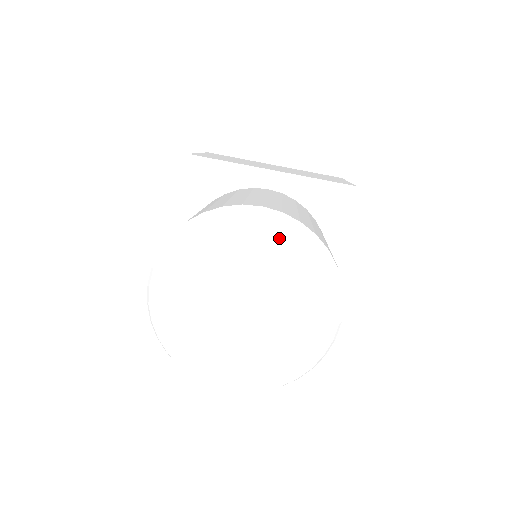
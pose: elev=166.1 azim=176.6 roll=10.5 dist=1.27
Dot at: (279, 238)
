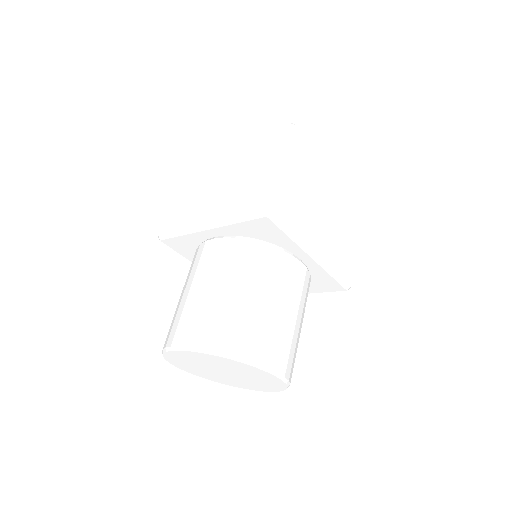
Dot at: (271, 380)
